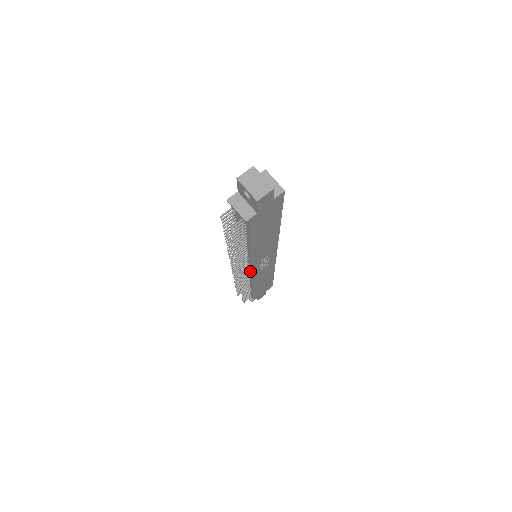
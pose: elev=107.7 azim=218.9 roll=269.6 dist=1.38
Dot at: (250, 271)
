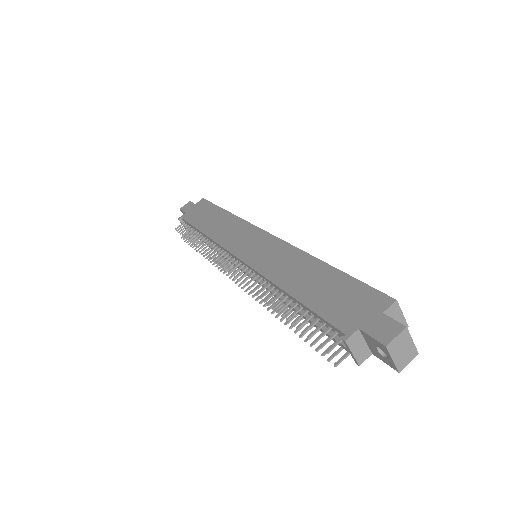
Dot at: occluded
